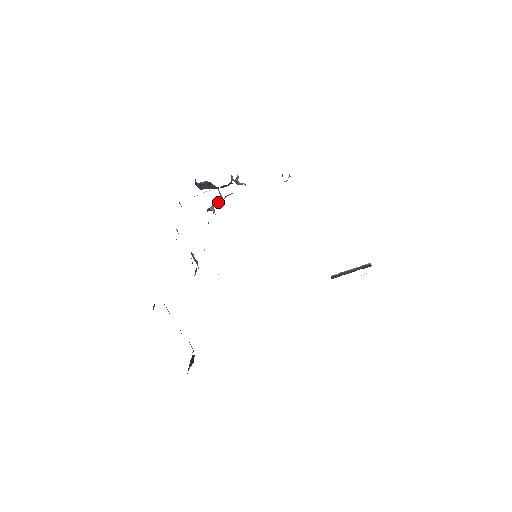
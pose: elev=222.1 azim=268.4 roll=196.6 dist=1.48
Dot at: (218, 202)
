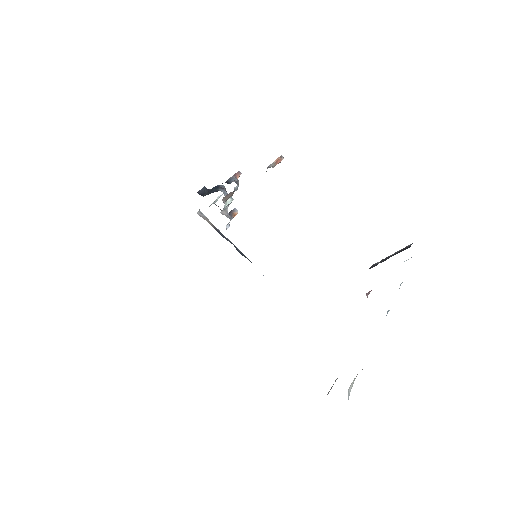
Dot at: (226, 204)
